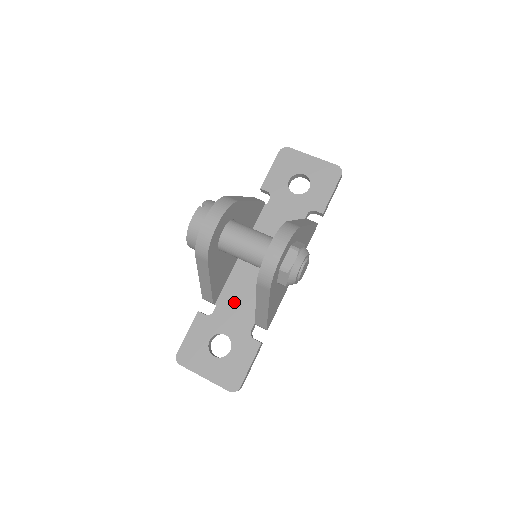
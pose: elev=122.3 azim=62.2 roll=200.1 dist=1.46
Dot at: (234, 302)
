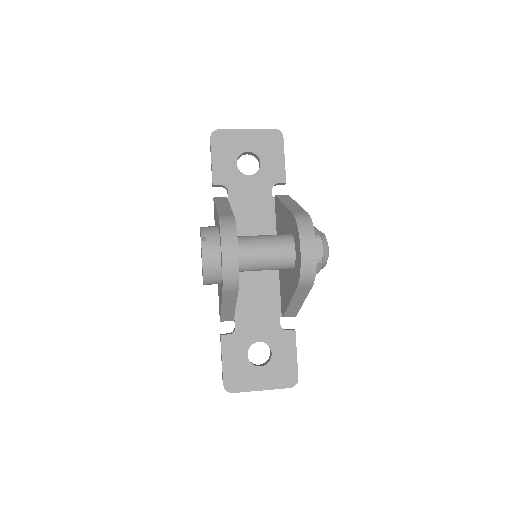
Dot at: (250, 308)
